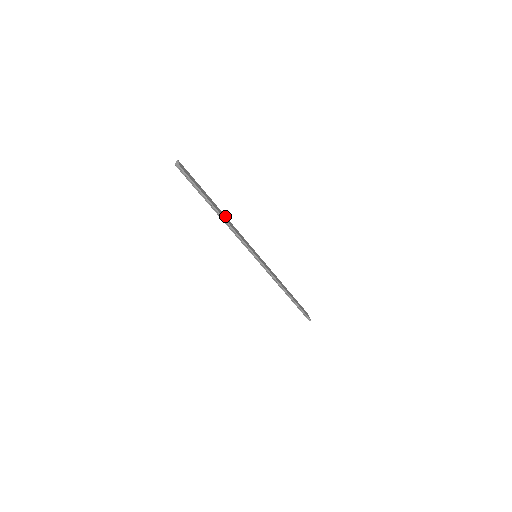
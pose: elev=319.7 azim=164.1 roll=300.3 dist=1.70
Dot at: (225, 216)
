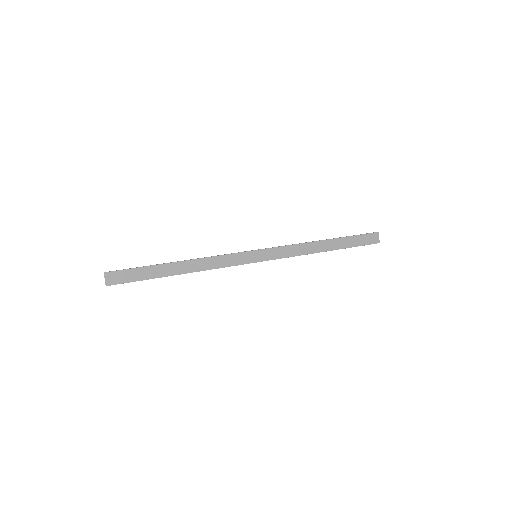
Dot at: (192, 261)
